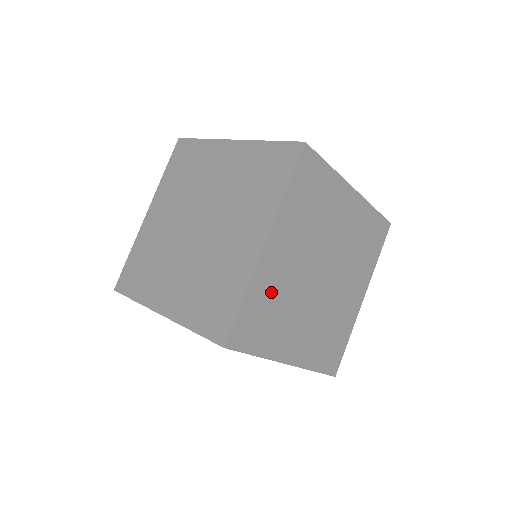
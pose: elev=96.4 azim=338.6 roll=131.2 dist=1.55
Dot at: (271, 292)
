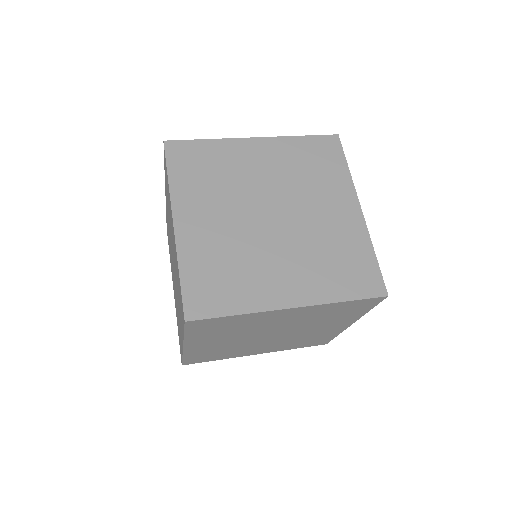
Dot at: (211, 256)
